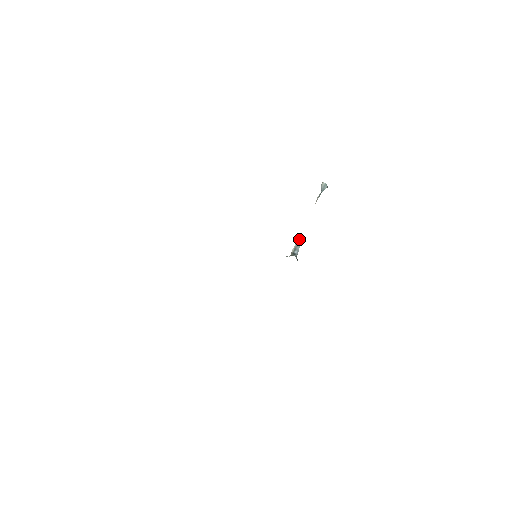
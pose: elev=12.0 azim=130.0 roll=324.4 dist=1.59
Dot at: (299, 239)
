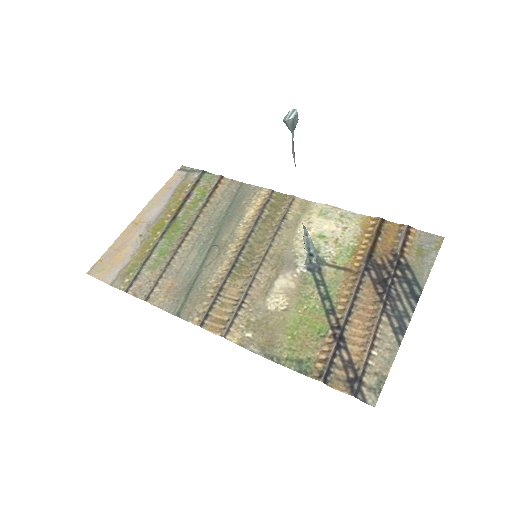
Dot at: (305, 234)
